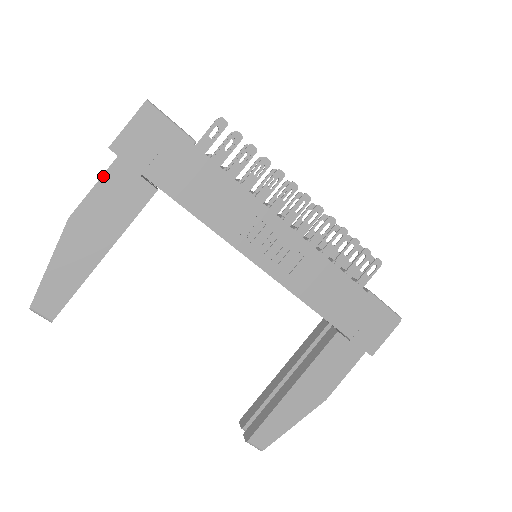
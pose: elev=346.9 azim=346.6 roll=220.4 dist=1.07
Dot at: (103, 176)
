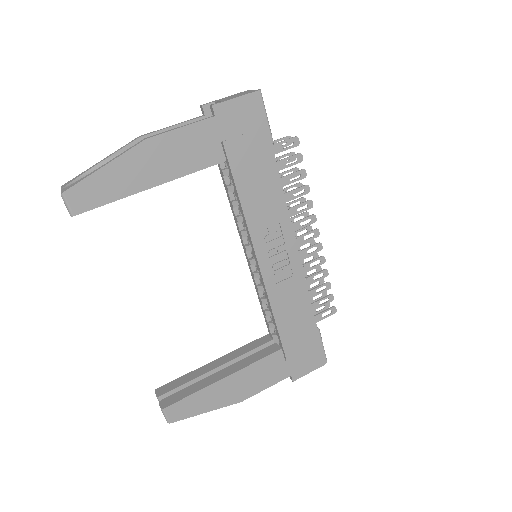
Dot at: (194, 124)
